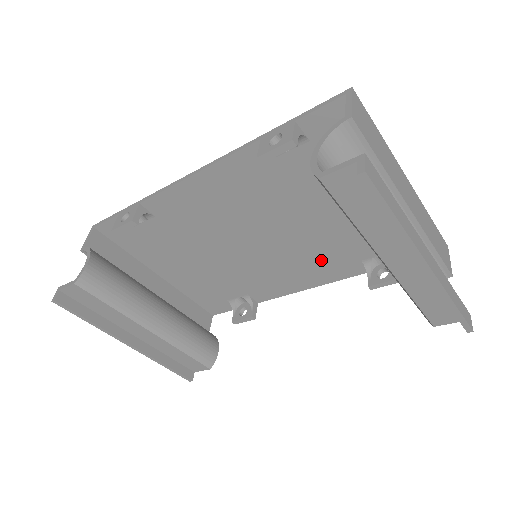
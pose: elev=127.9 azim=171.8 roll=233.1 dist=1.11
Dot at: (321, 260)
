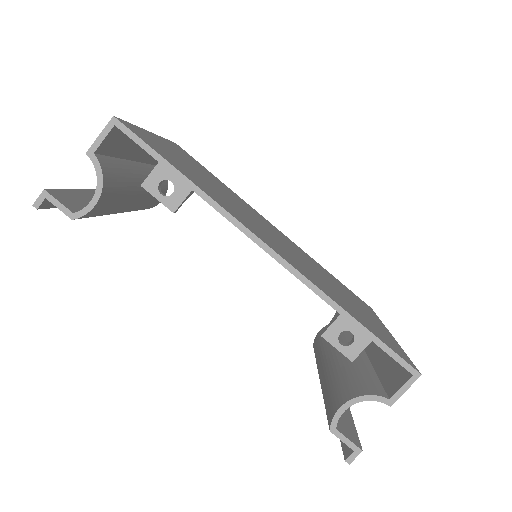
Dot at: occluded
